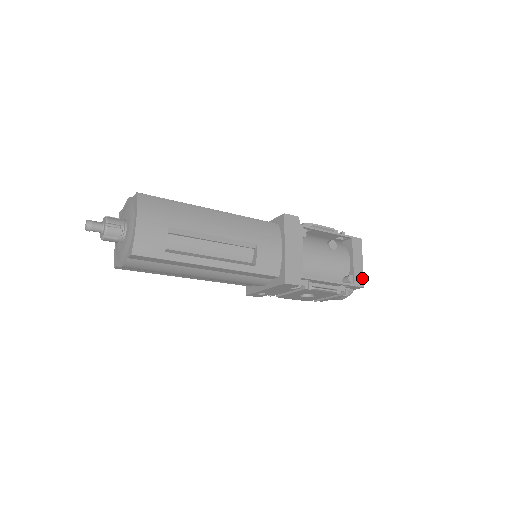
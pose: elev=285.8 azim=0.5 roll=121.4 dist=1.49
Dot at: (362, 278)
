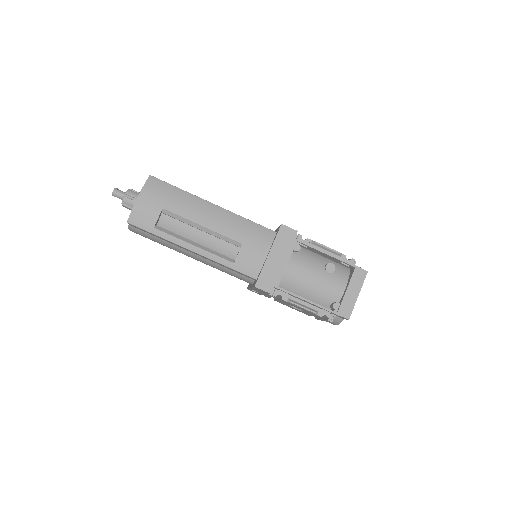
Dot at: (350, 310)
